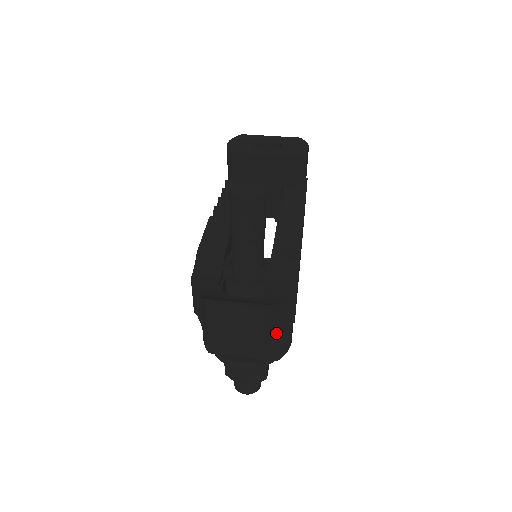
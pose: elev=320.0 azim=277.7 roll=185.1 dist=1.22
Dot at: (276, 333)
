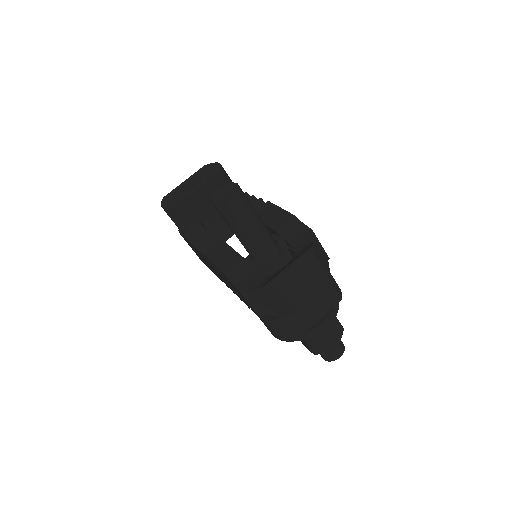
Dot at: (328, 269)
